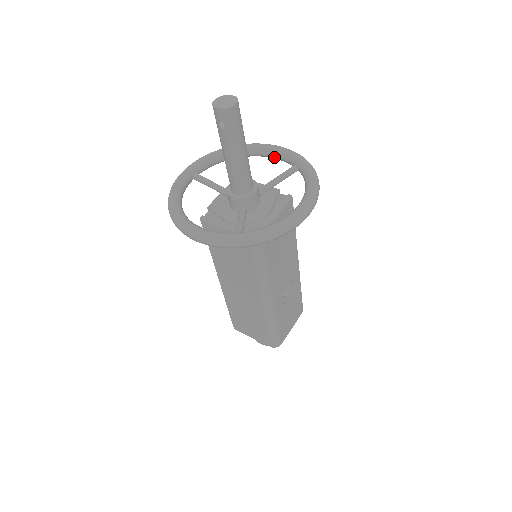
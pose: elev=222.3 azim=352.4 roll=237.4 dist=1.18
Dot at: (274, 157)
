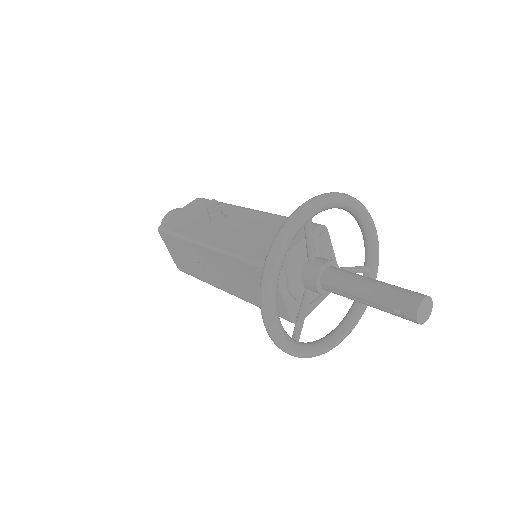
Dot at: (364, 237)
